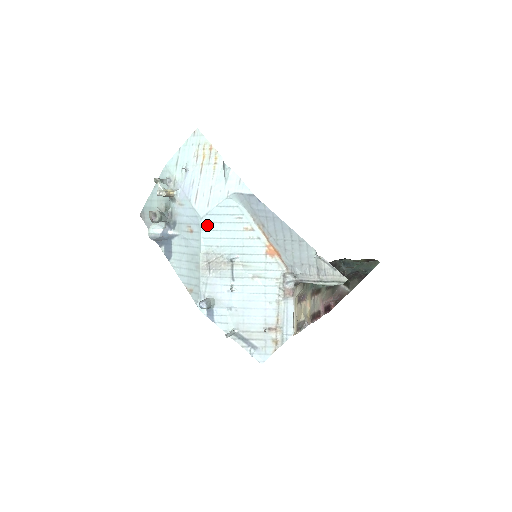
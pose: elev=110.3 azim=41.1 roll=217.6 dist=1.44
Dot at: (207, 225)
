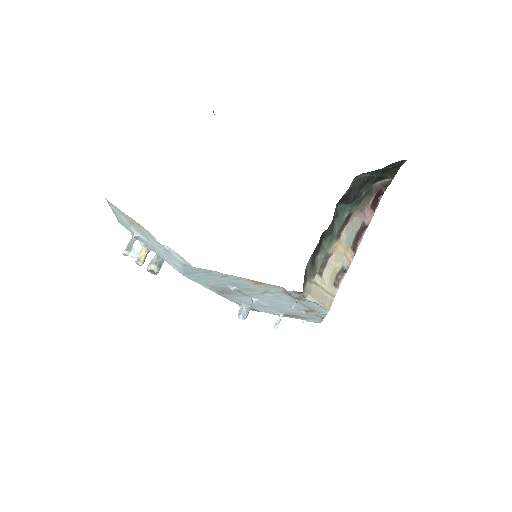
Dot at: (192, 278)
